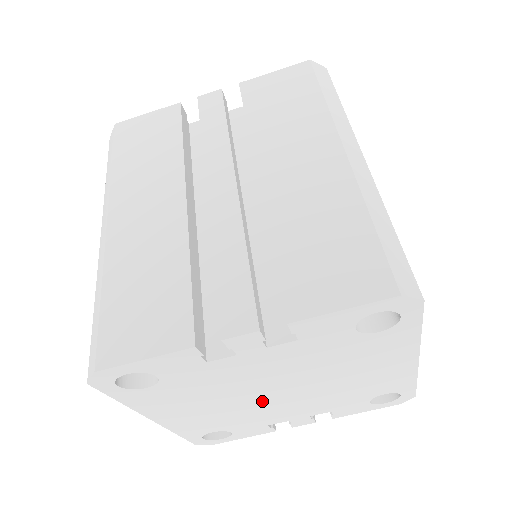
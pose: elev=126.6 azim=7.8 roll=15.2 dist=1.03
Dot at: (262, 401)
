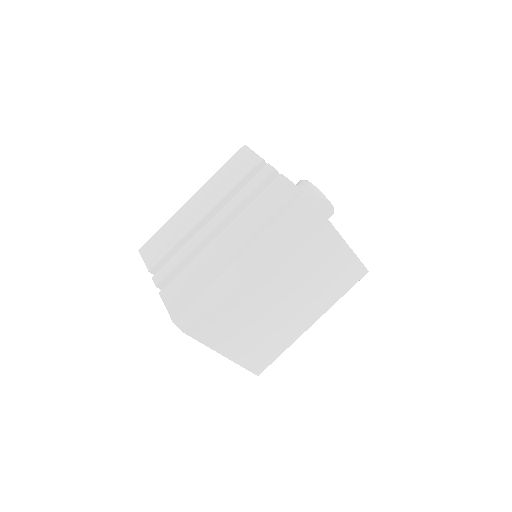
Dot at: occluded
